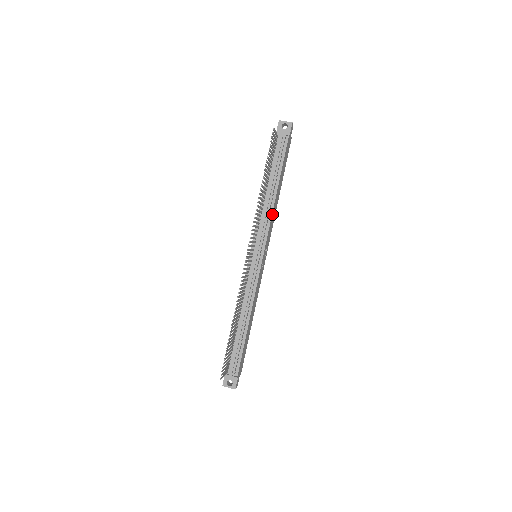
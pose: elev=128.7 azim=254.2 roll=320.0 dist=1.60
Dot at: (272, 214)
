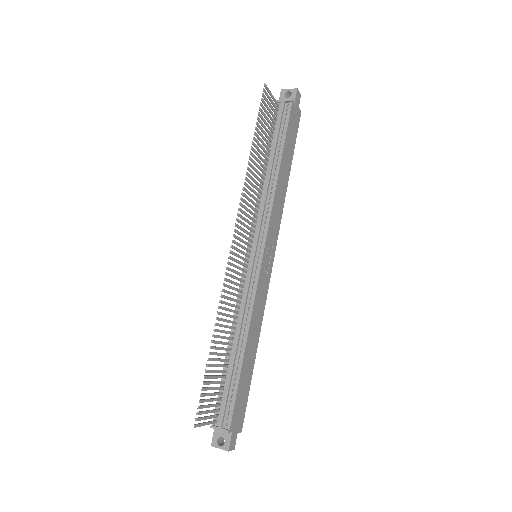
Dot at: (274, 199)
